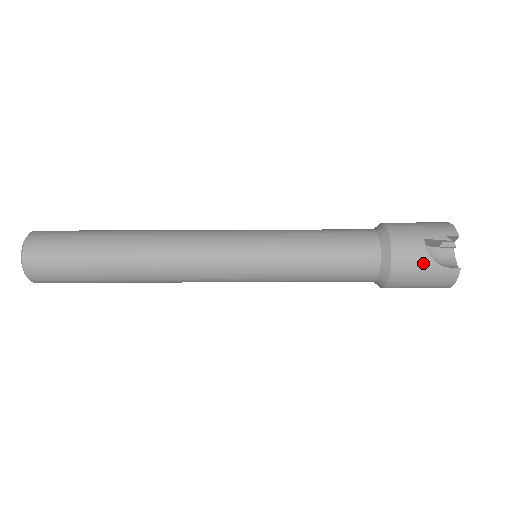
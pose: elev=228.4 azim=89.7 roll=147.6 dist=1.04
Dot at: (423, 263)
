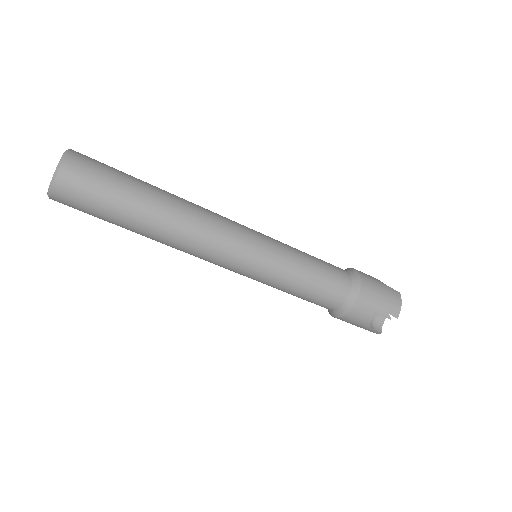
Dot at: (363, 323)
